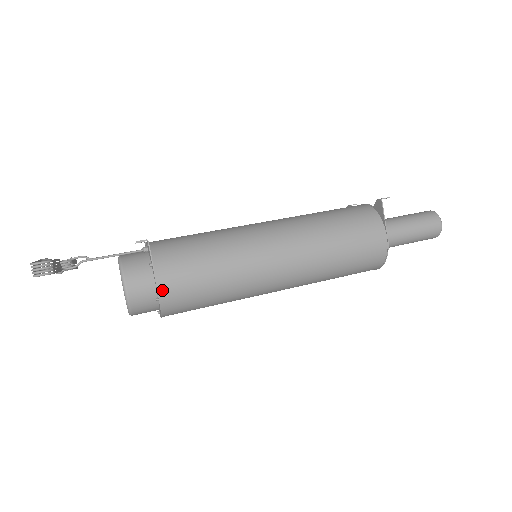
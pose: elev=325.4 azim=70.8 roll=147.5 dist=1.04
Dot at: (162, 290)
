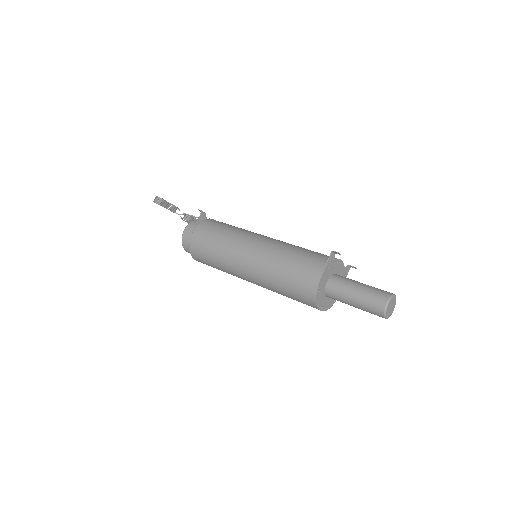
Dot at: (192, 238)
